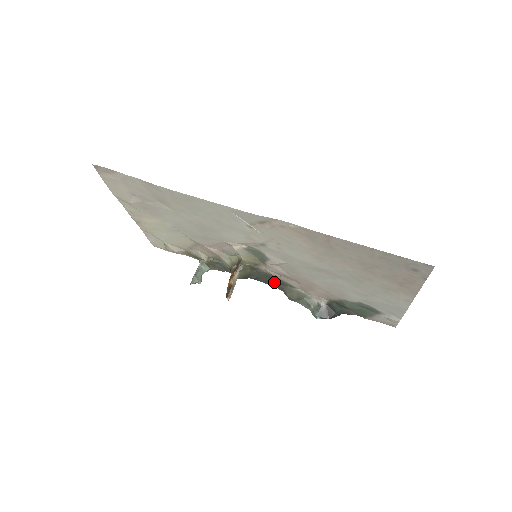
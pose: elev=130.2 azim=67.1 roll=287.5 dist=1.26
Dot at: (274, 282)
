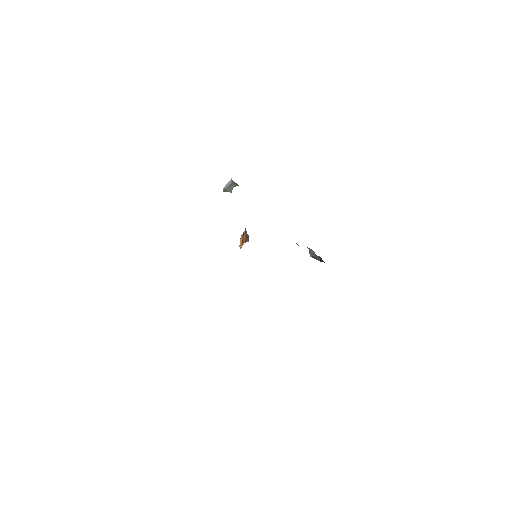
Dot at: occluded
